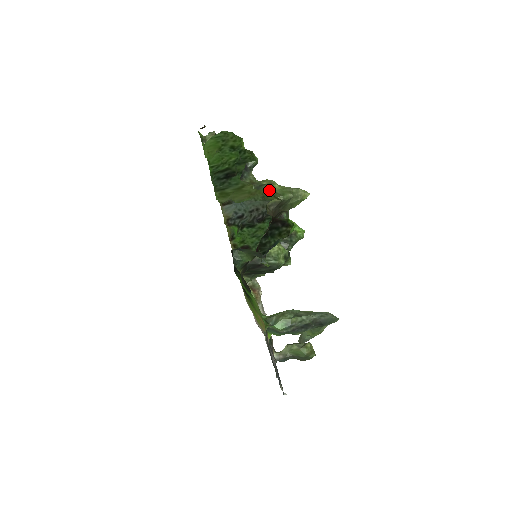
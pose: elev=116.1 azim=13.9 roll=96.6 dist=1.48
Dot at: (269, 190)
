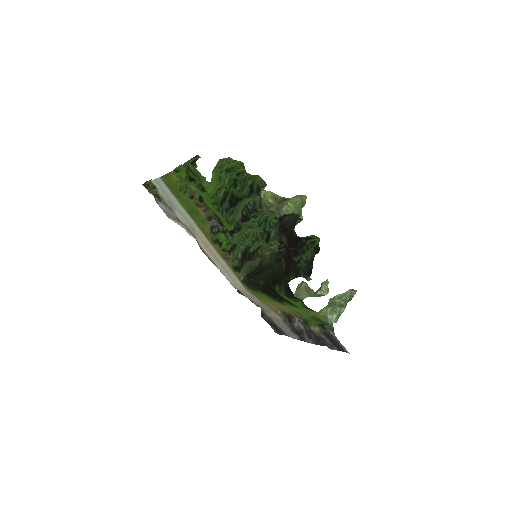
Dot at: (290, 213)
